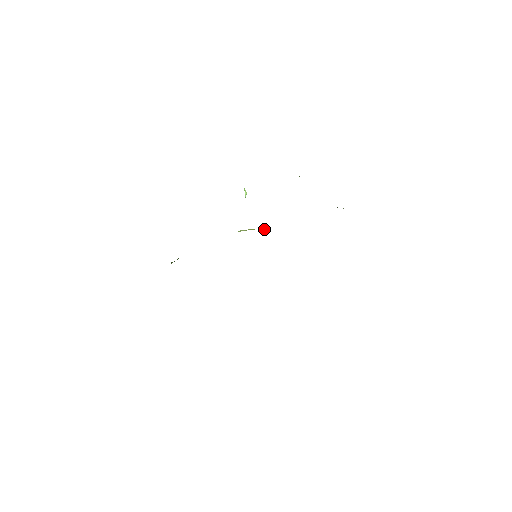
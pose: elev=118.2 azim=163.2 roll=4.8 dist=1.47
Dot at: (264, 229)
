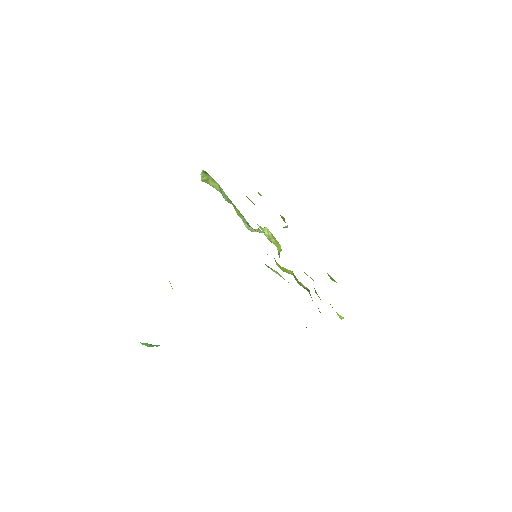
Dot at: occluded
